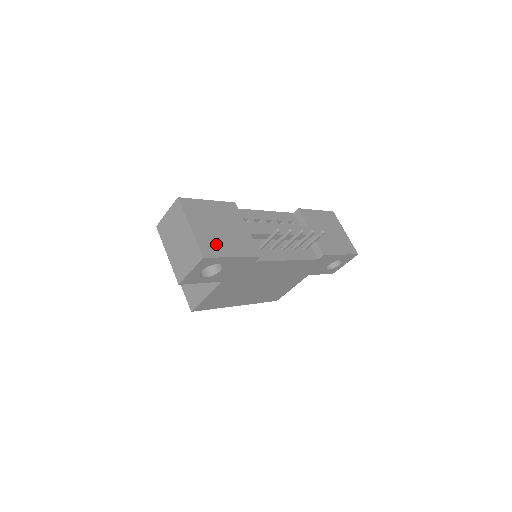
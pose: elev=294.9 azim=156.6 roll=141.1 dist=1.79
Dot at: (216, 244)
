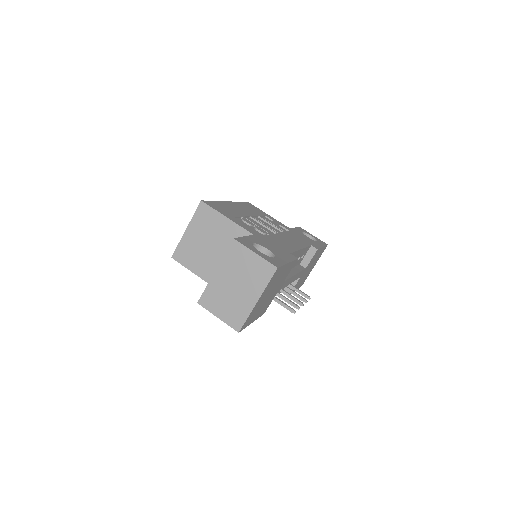
Dot at: (255, 314)
